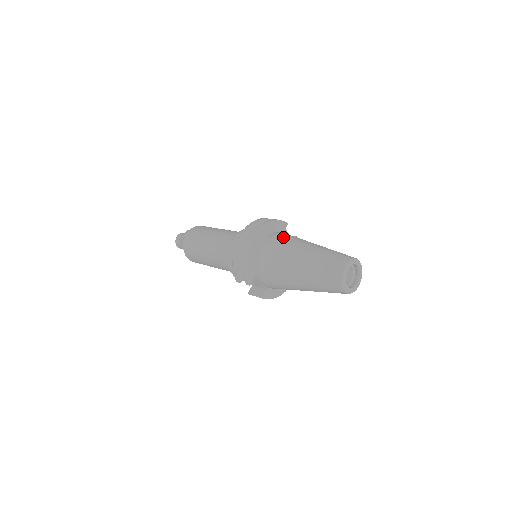
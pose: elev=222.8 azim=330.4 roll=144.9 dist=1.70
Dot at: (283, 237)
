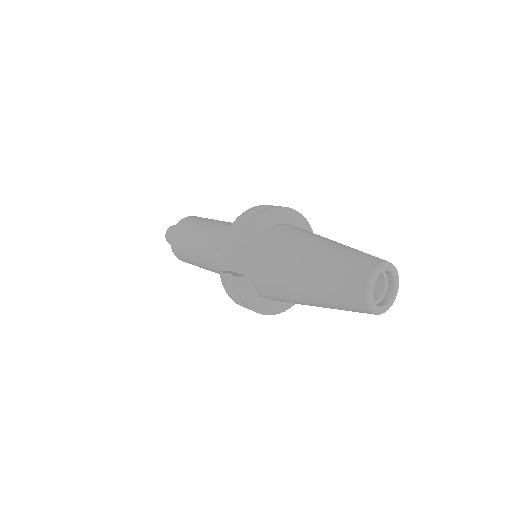
Dot at: occluded
